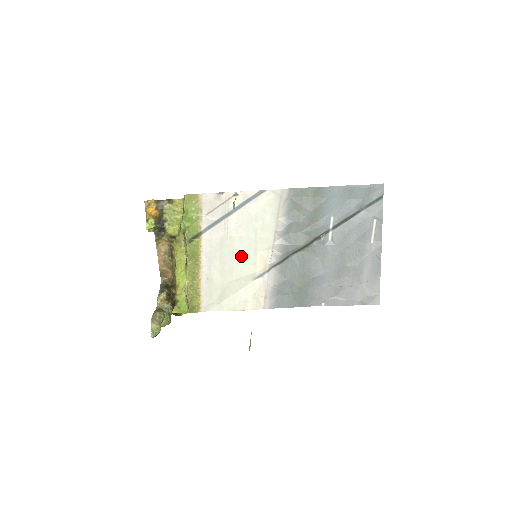
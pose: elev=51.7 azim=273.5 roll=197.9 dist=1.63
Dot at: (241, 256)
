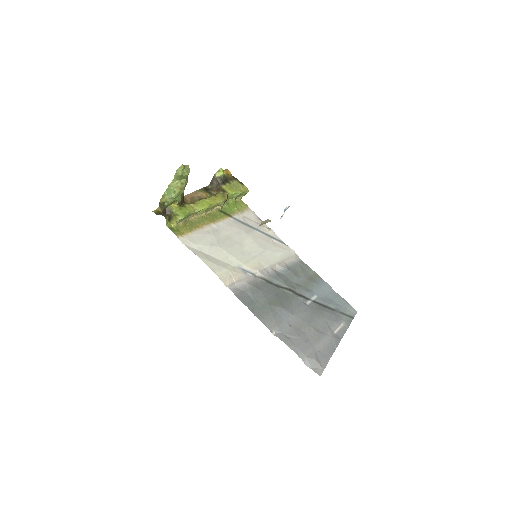
Dot at: (243, 249)
